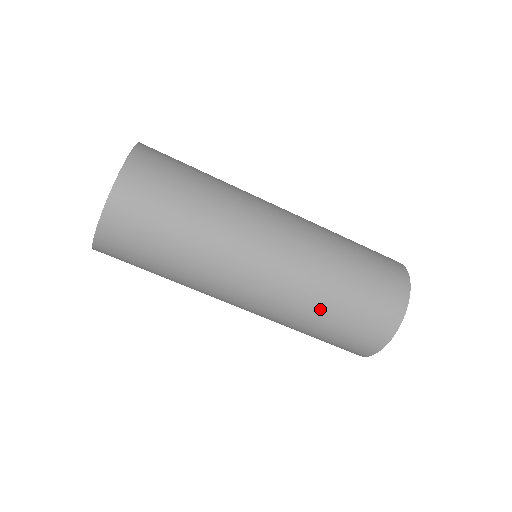
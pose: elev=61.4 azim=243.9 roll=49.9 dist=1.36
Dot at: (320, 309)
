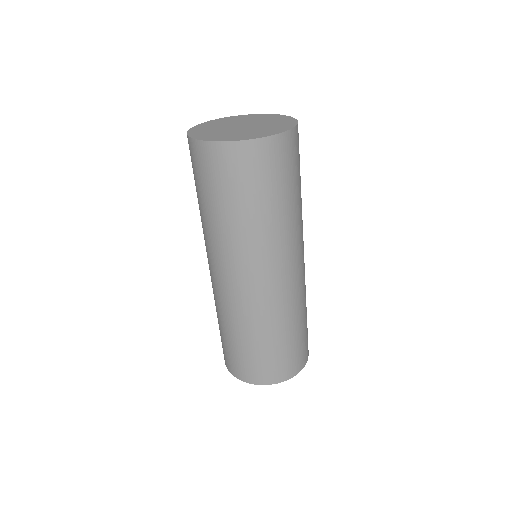
Dot at: (277, 329)
